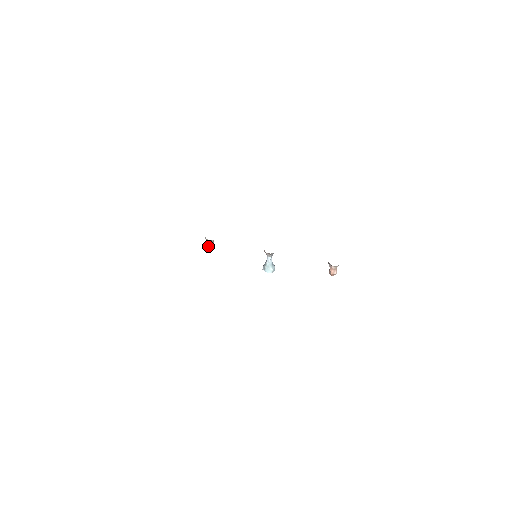
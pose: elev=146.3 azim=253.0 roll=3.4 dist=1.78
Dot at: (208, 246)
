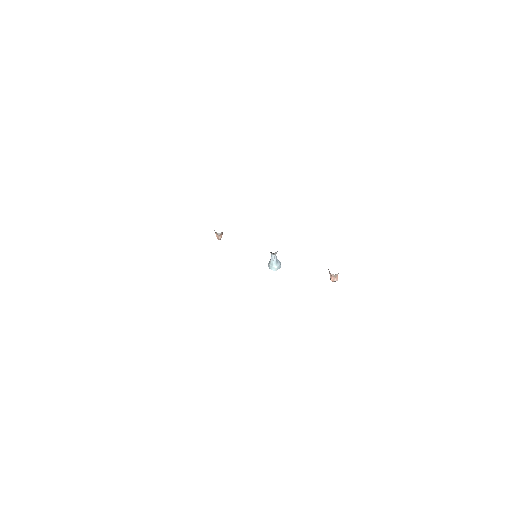
Dot at: (217, 238)
